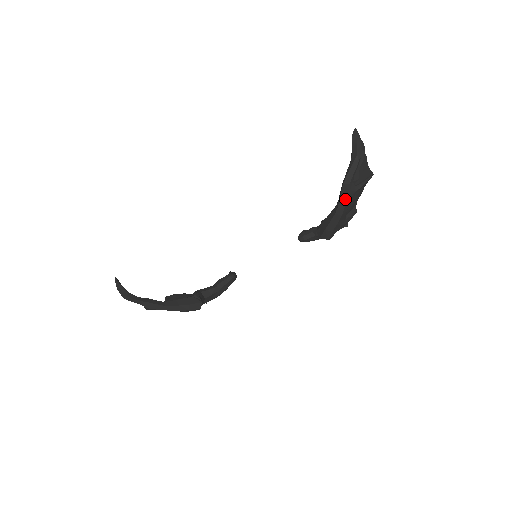
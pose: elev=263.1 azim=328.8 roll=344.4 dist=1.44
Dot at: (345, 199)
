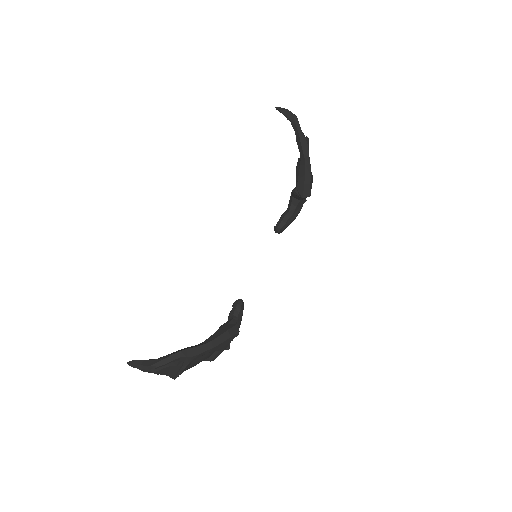
Dot at: (306, 149)
